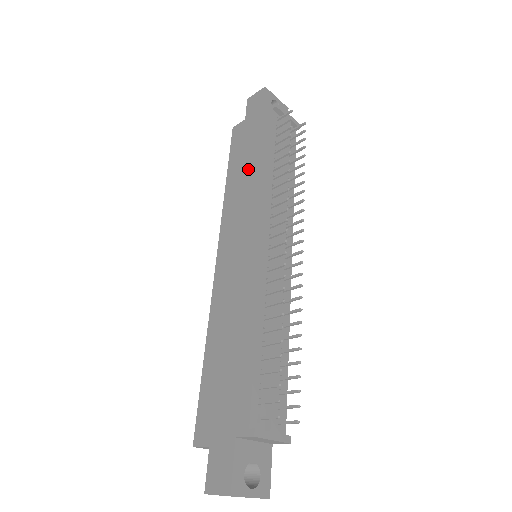
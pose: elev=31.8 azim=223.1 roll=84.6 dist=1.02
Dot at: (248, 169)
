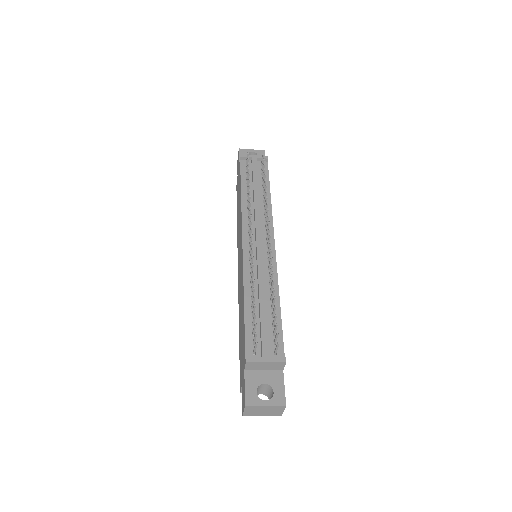
Dot at: (239, 205)
